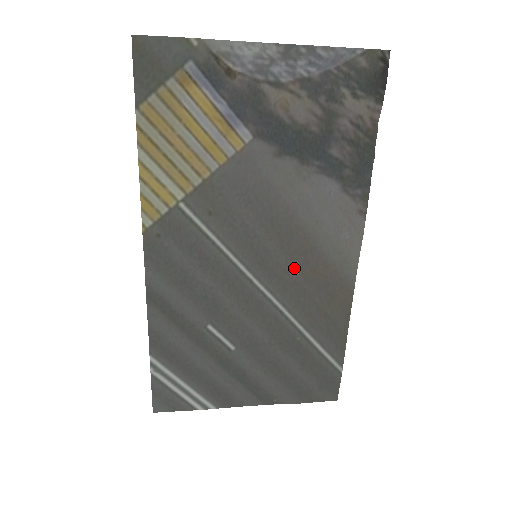
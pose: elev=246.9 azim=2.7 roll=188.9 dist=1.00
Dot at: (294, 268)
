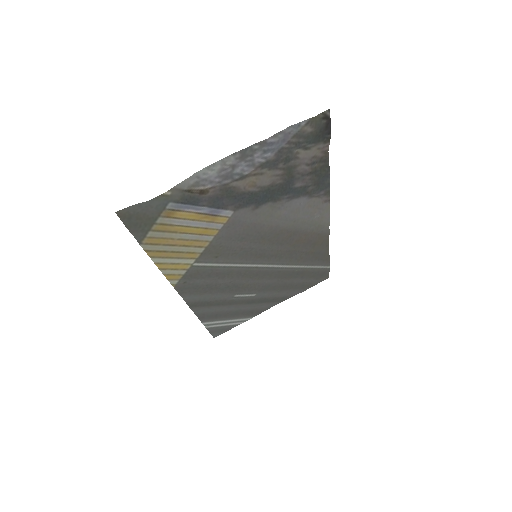
Dot at: (284, 246)
